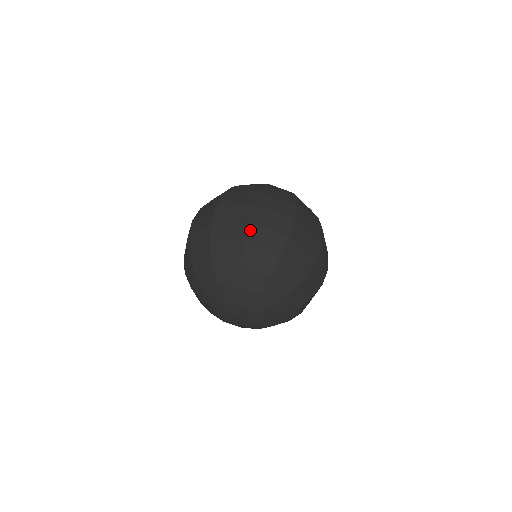
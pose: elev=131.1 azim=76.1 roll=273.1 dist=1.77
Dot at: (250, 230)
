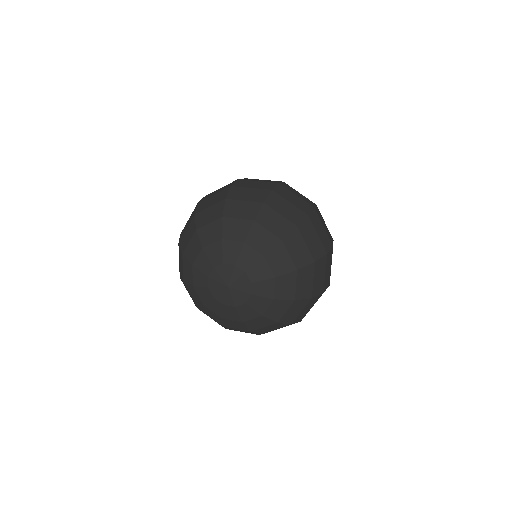
Dot at: (271, 195)
